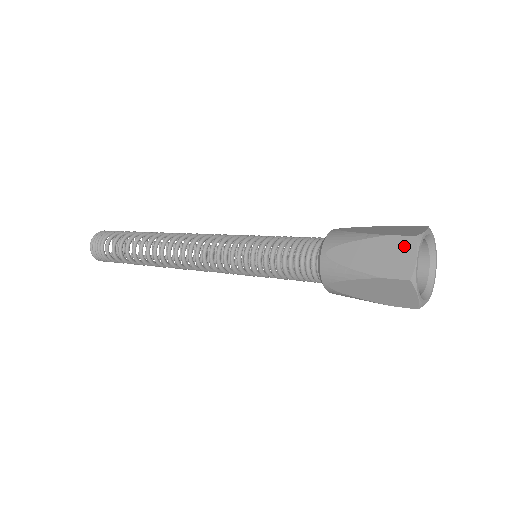
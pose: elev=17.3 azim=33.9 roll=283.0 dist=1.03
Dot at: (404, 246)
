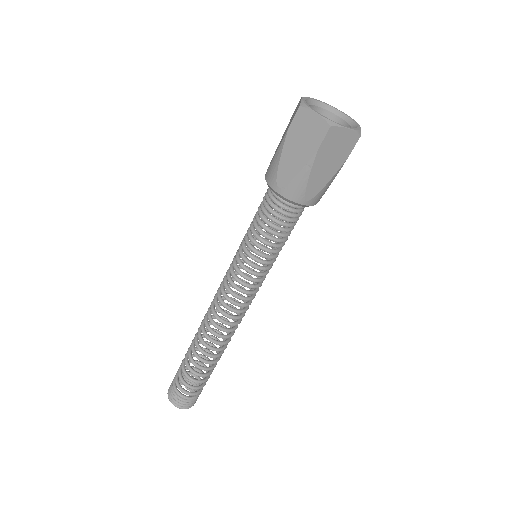
Dot at: occluded
